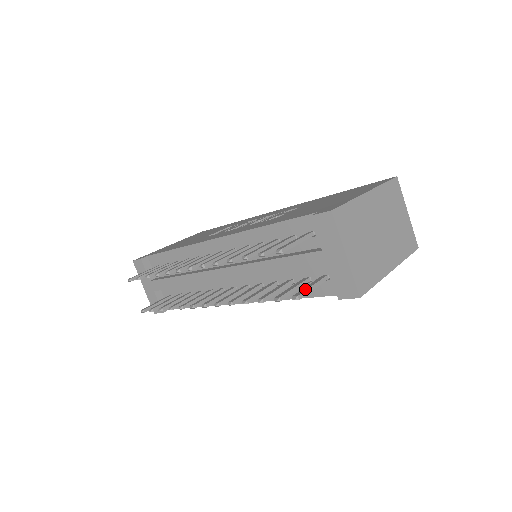
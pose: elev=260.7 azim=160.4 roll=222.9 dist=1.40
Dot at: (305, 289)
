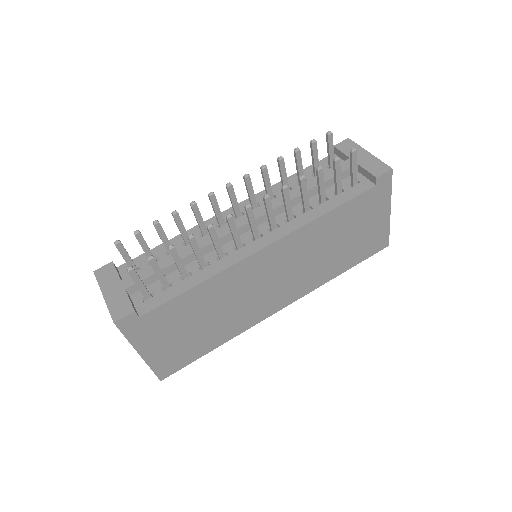
Dot at: (353, 160)
